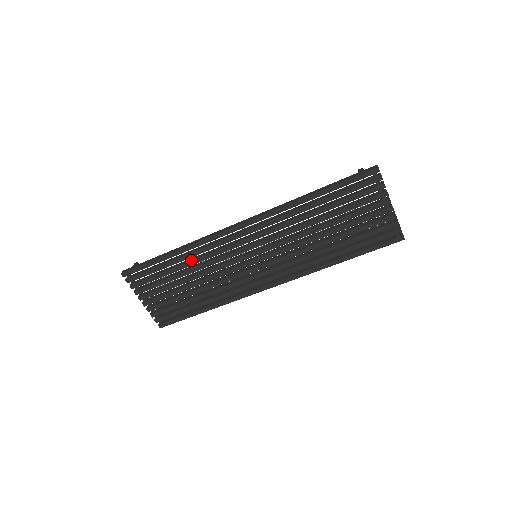
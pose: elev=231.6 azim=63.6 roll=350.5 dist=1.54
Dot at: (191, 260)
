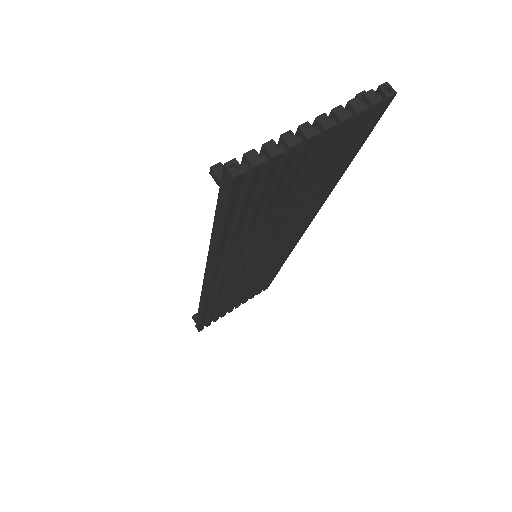
Dot at: (220, 301)
